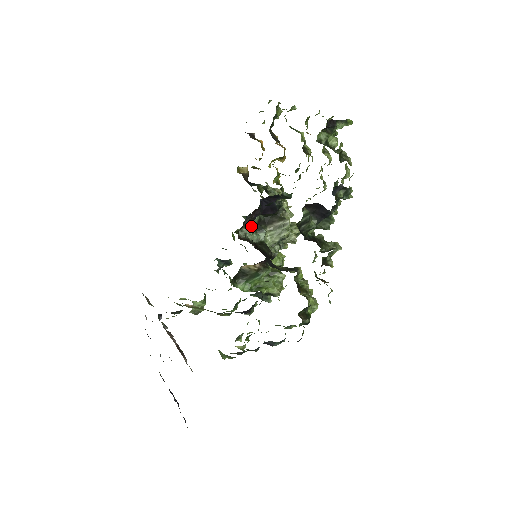
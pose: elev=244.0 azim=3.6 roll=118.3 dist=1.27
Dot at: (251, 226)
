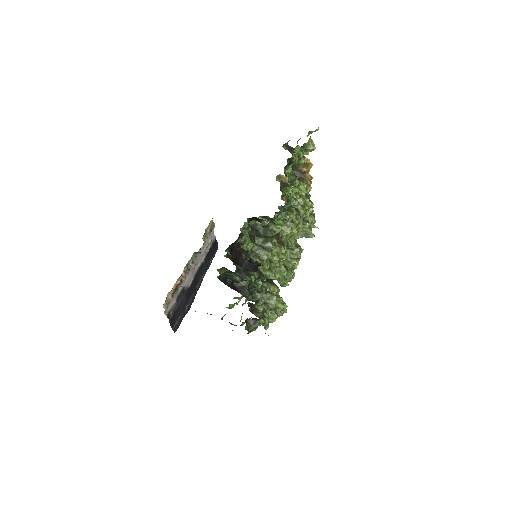
Dot at: occluded
